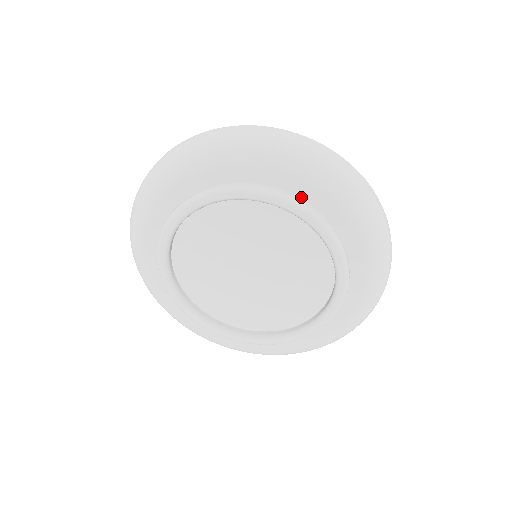
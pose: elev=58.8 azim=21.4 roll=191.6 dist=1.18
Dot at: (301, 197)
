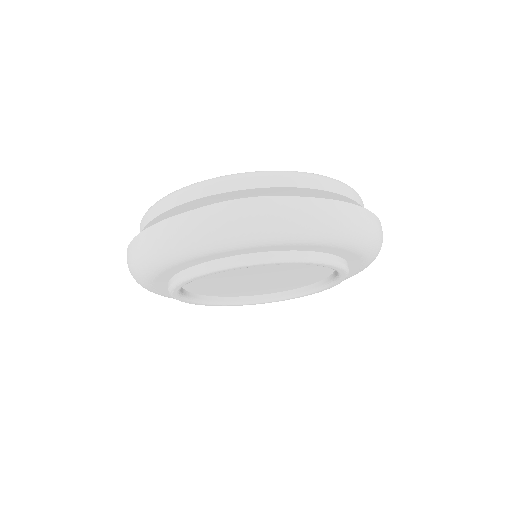
Dot at: (350, 267)
